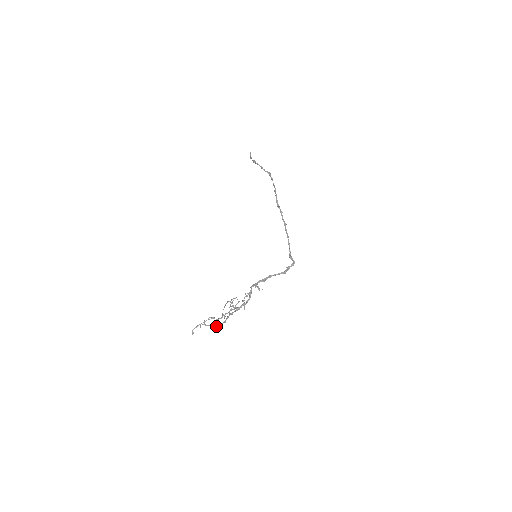
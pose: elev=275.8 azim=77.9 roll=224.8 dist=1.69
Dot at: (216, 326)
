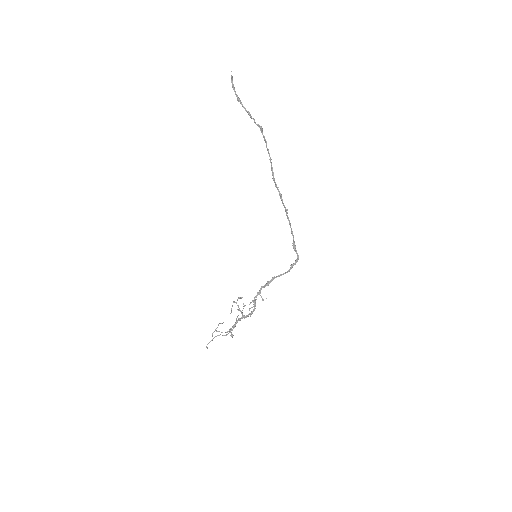
Dot at: (227, 332)
